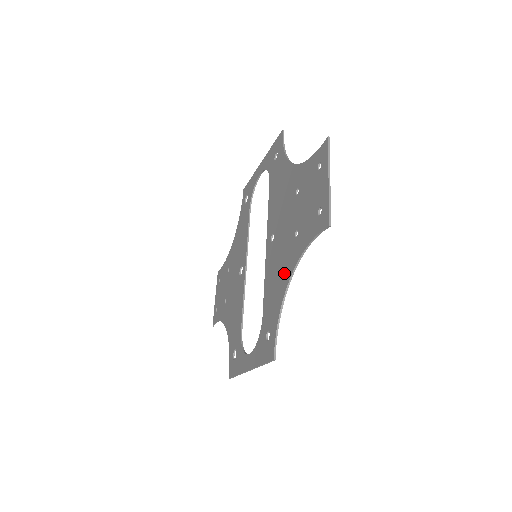
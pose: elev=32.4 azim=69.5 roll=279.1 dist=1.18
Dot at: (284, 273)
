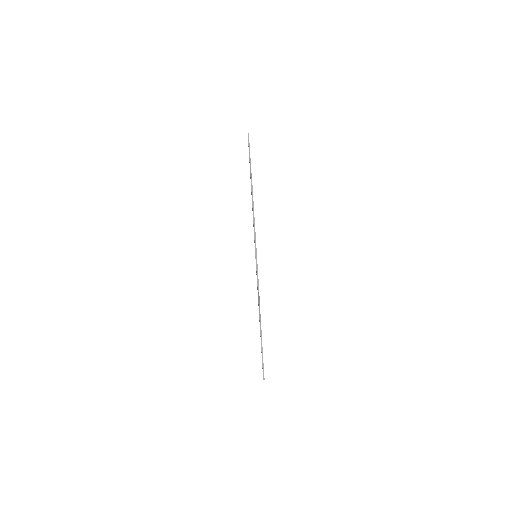
Dot at: occluded
